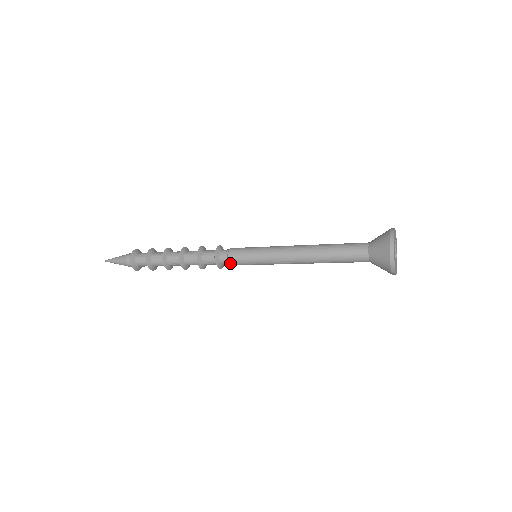
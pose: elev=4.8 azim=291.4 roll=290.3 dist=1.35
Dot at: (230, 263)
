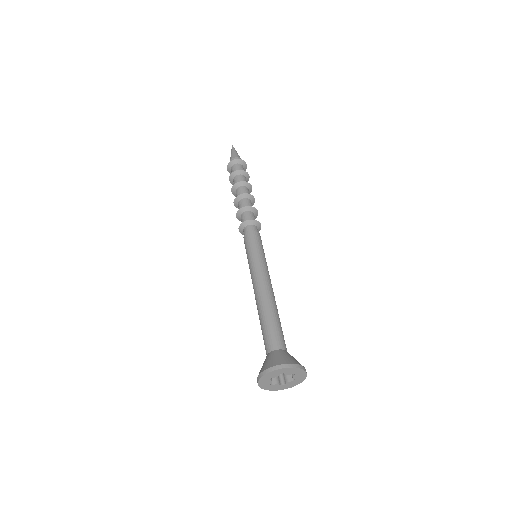
Dot at: occluded
